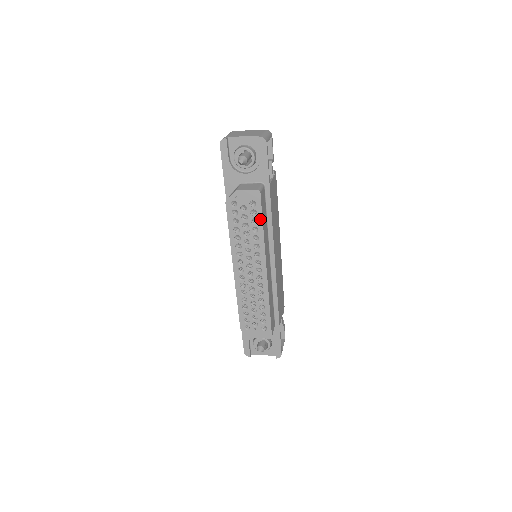
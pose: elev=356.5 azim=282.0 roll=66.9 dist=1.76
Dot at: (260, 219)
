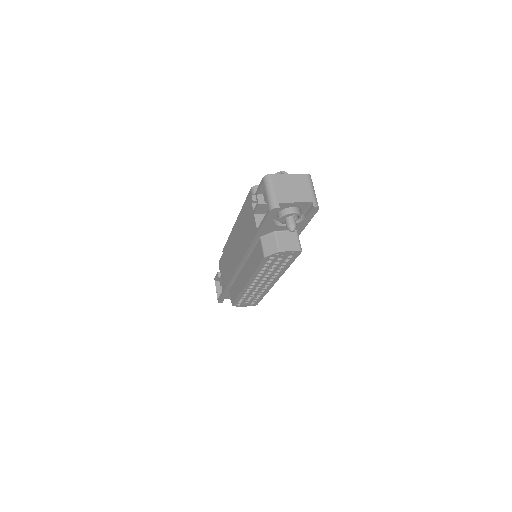
Dot at: (291, 263)
